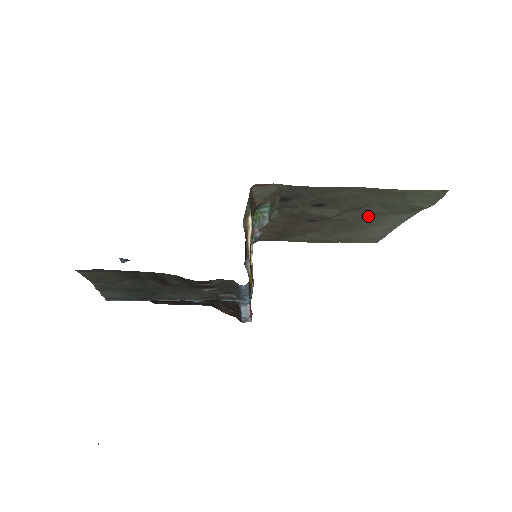
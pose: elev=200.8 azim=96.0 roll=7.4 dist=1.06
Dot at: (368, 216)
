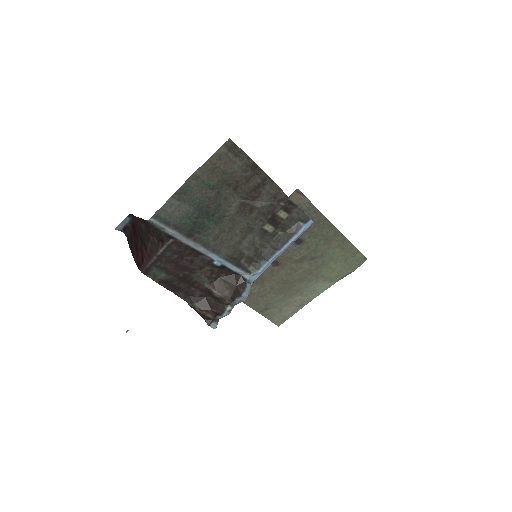
Dot at: (309, 274)
